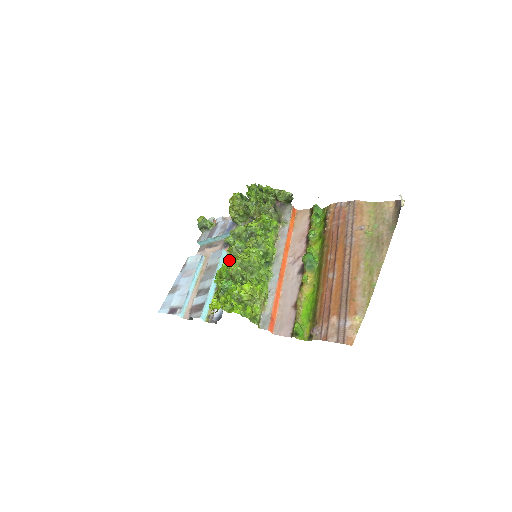
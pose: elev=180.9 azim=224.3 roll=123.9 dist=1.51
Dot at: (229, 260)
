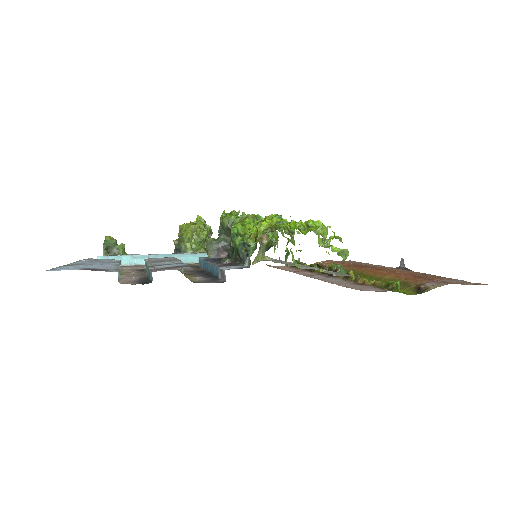
Dot at: occluded
